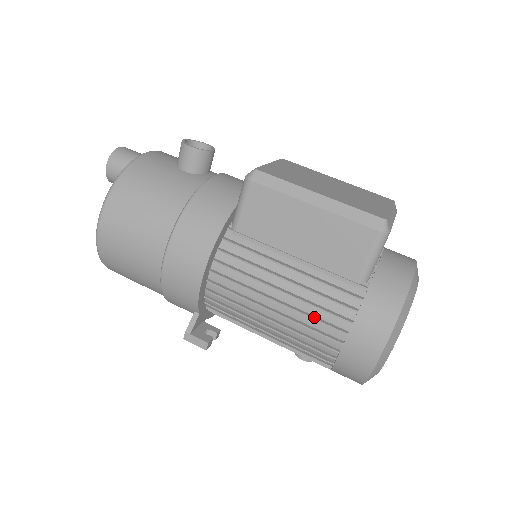
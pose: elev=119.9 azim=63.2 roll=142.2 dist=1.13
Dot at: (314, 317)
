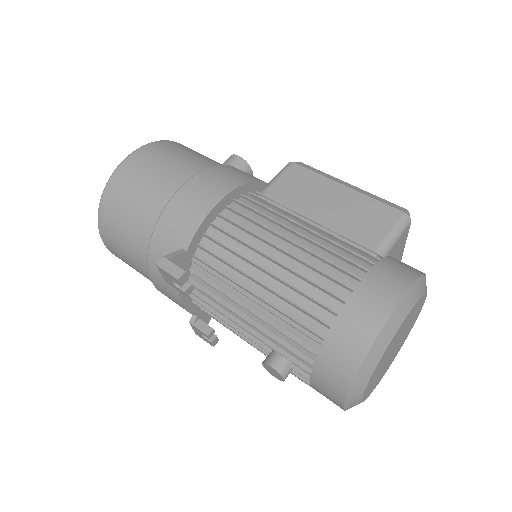
Dot at: (326, 260)
